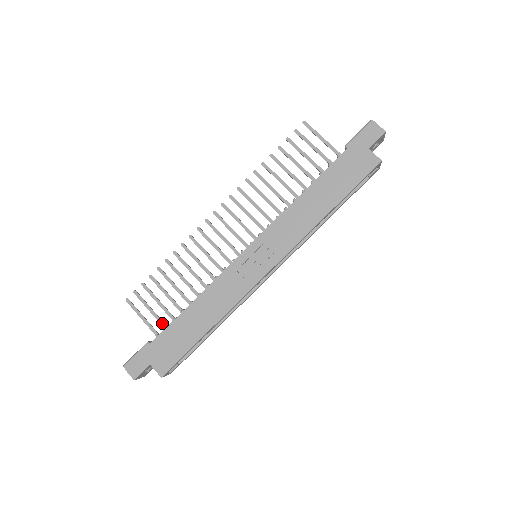
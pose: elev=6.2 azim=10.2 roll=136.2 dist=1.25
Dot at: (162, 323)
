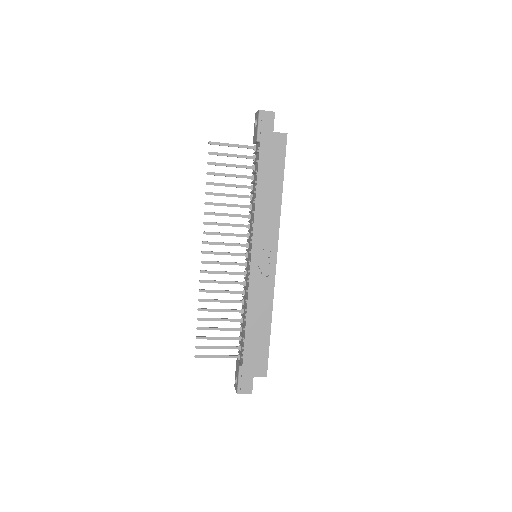
Dot at: (232, 348)
